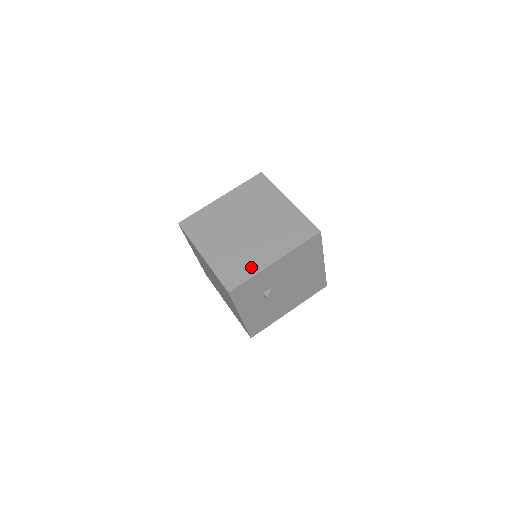
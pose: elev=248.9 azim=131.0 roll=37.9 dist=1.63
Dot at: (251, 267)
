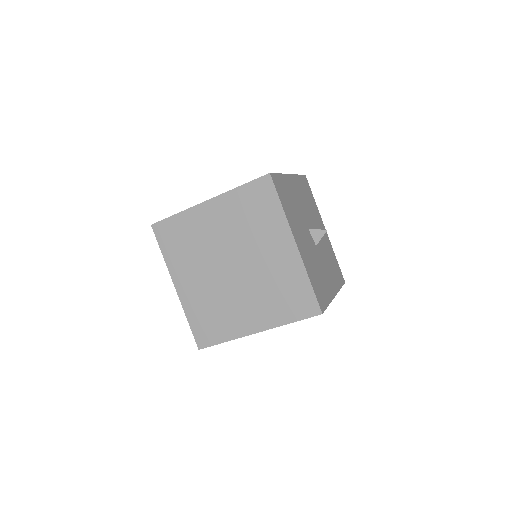
Dot at: (228, 328)
